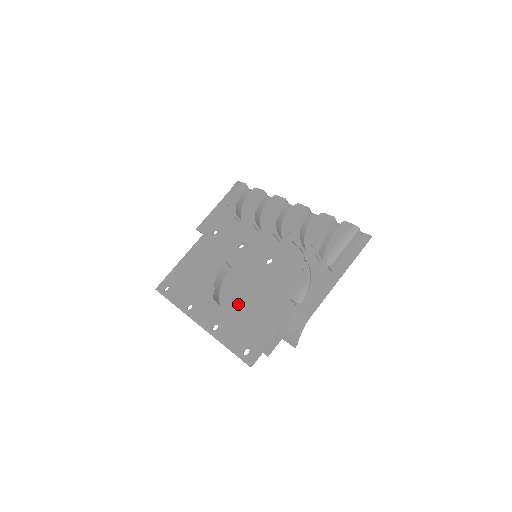
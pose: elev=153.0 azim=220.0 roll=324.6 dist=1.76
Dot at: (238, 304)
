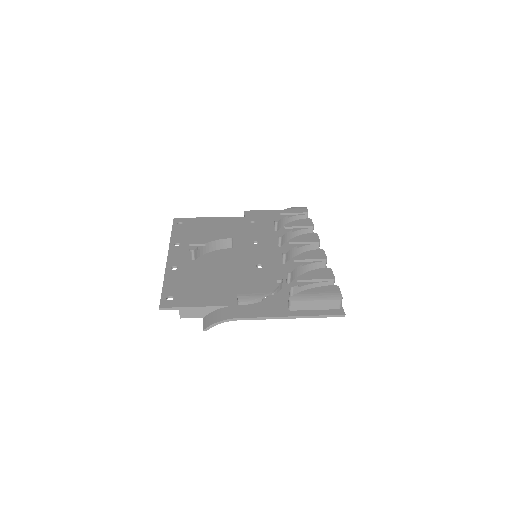
Dot at: (206, 270)
